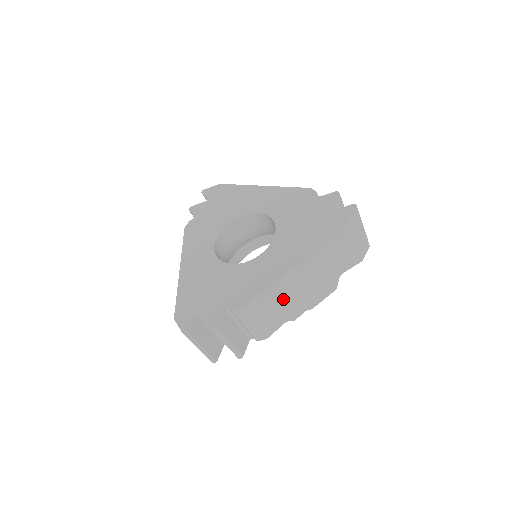
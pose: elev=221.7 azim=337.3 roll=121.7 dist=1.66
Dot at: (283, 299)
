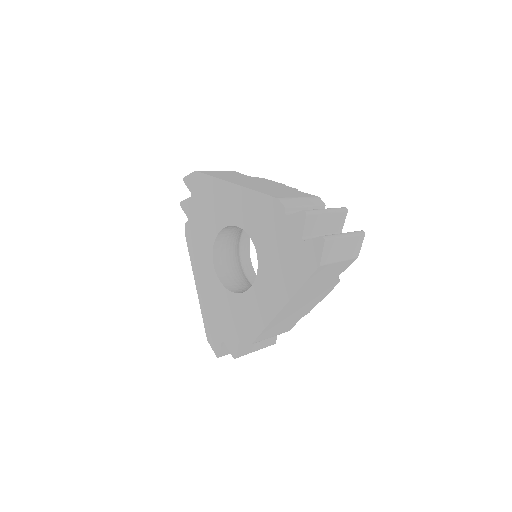
Dot at: (286, 319)
